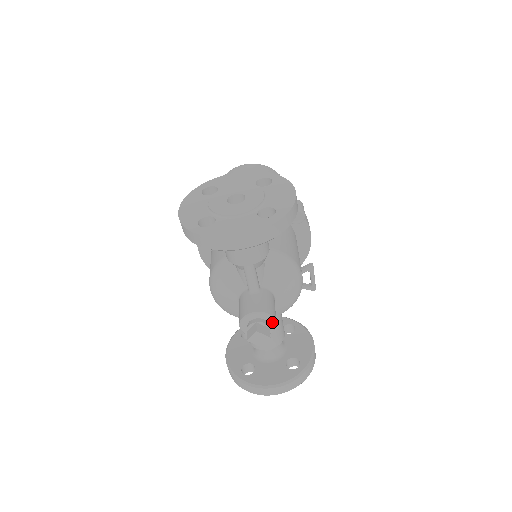
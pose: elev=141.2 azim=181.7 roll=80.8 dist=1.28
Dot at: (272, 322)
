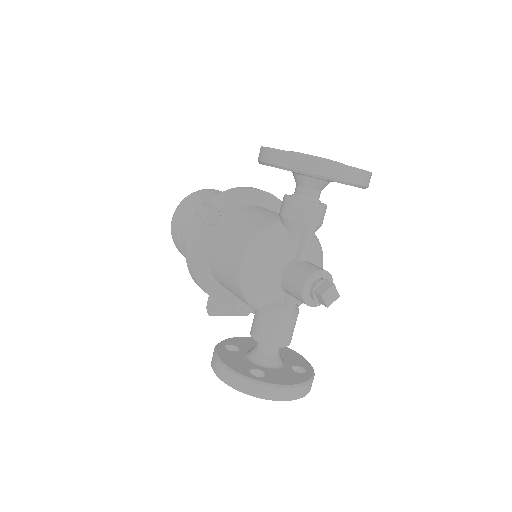
Dot at: occluded
